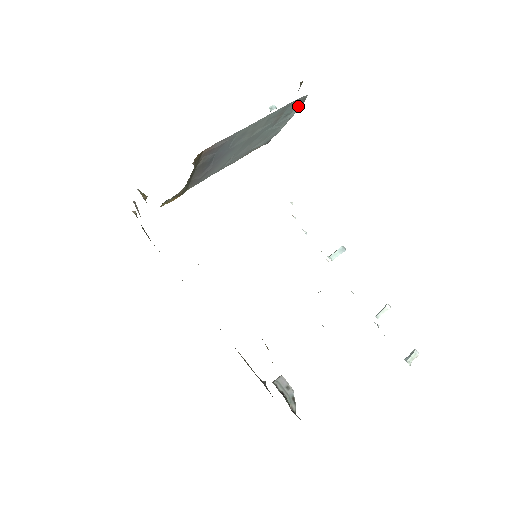
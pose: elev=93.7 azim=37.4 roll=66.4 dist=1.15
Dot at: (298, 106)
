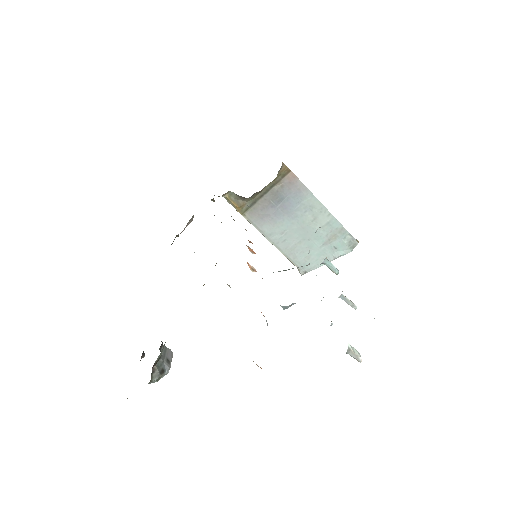
Dot at: (346, 250)
